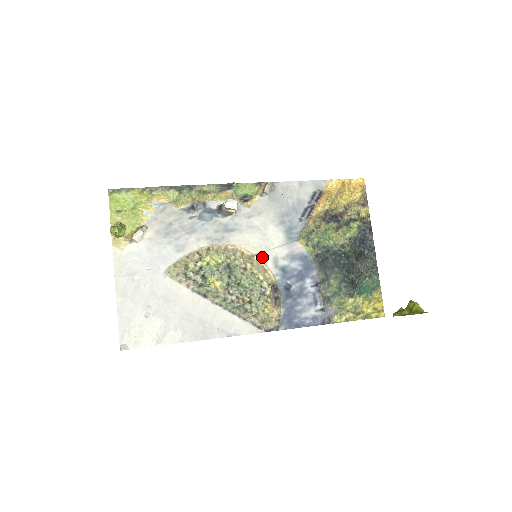
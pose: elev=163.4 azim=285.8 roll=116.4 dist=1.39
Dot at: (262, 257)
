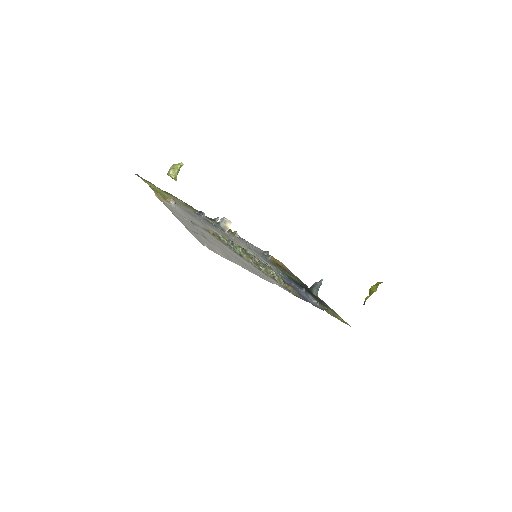
Dot at: (259, 259)
